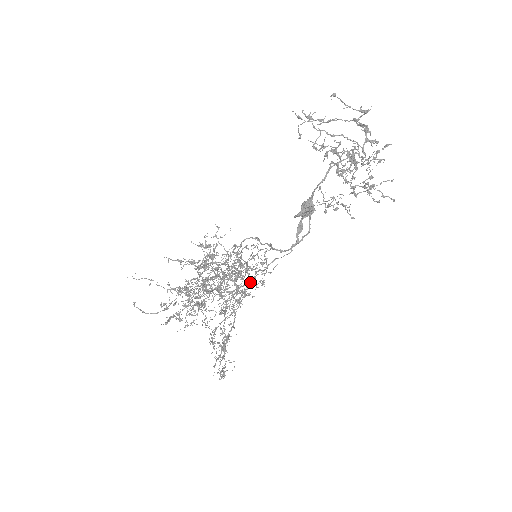
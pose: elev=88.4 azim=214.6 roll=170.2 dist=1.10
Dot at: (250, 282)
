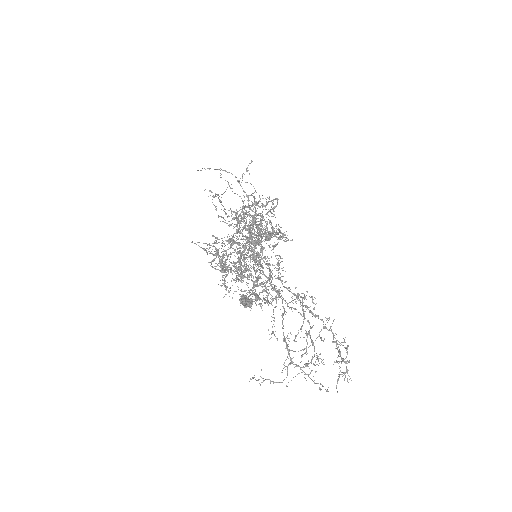
Dot at: occluded
